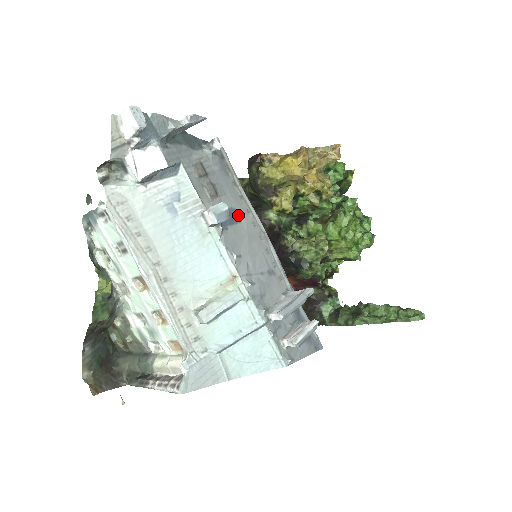
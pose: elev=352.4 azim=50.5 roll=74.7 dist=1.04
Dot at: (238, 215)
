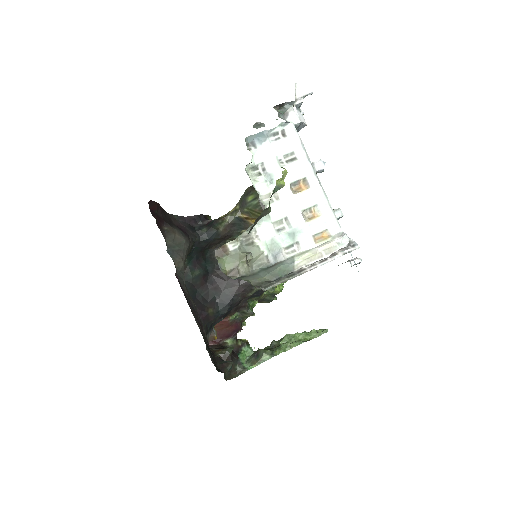
Dot at: occluded
